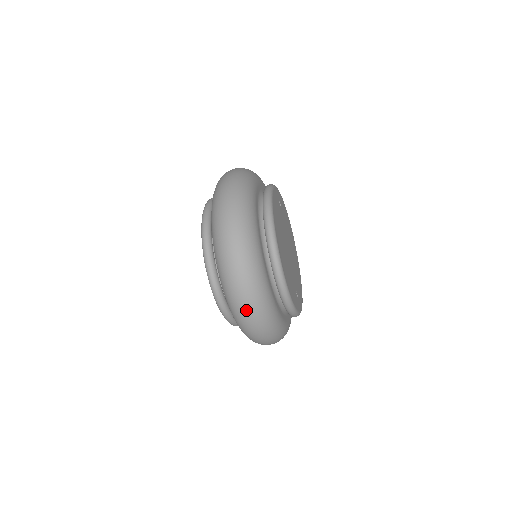
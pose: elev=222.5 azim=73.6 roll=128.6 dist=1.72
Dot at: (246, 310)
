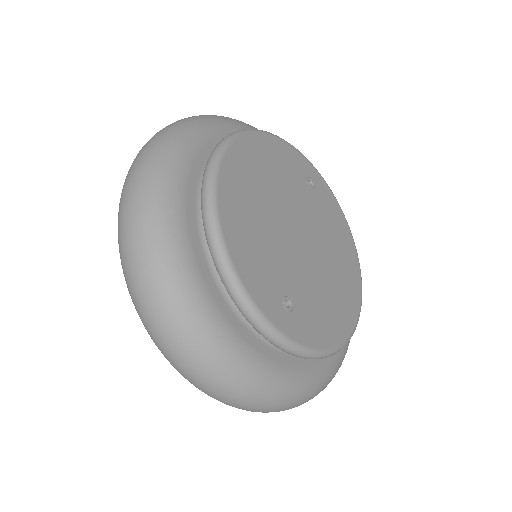
Dot at: (125, 243)
